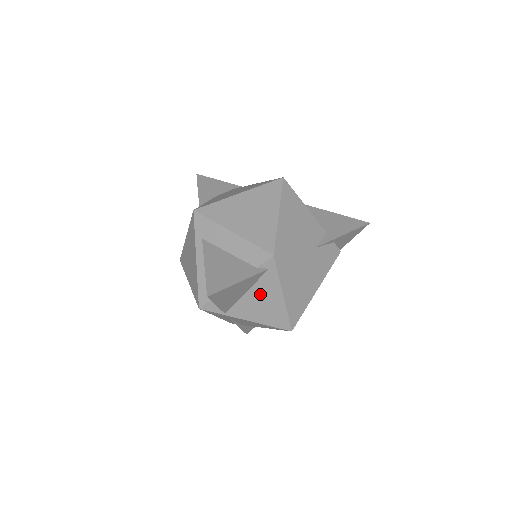
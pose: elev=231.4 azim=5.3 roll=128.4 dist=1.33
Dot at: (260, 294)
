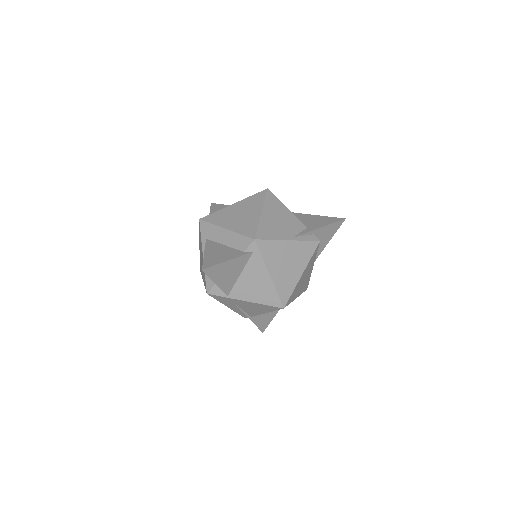
Dot at: (251, 275)
